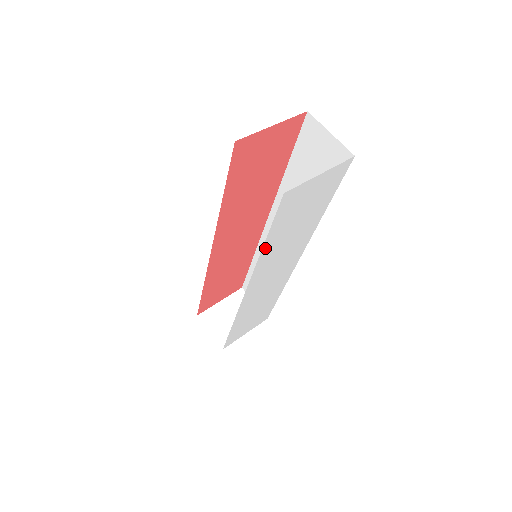
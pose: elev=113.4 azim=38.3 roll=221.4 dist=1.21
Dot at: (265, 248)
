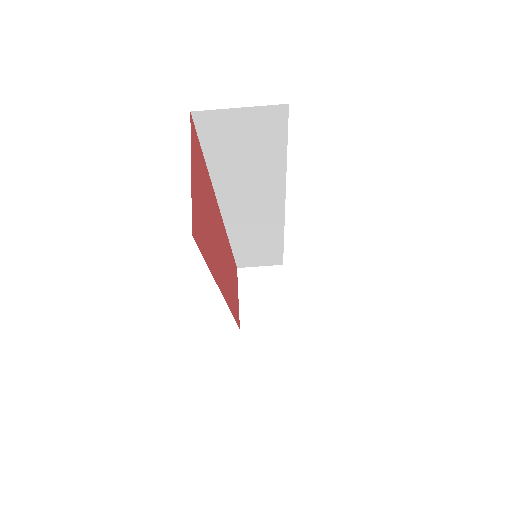
Dot at: occluded
